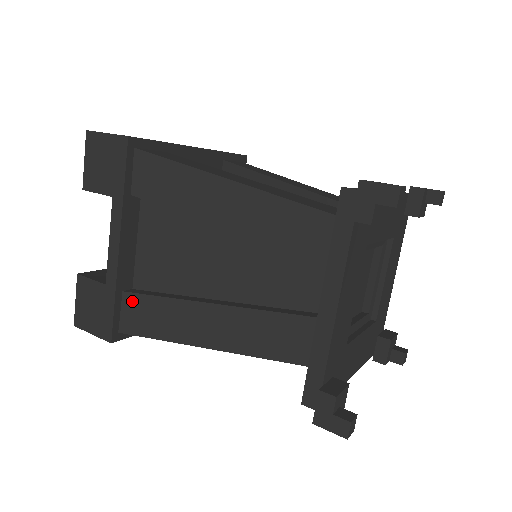
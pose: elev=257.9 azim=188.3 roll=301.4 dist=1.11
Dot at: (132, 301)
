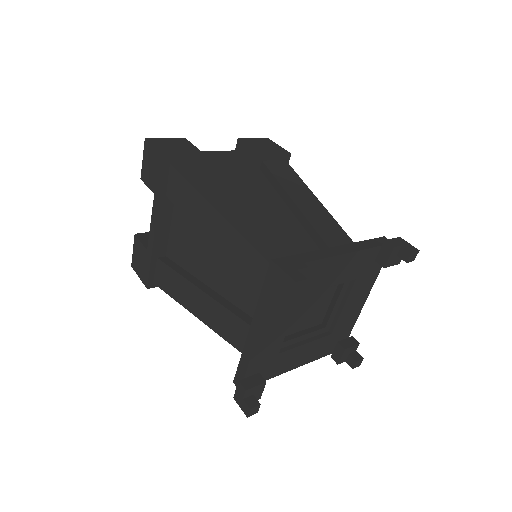
Dot at: (162, 267)
